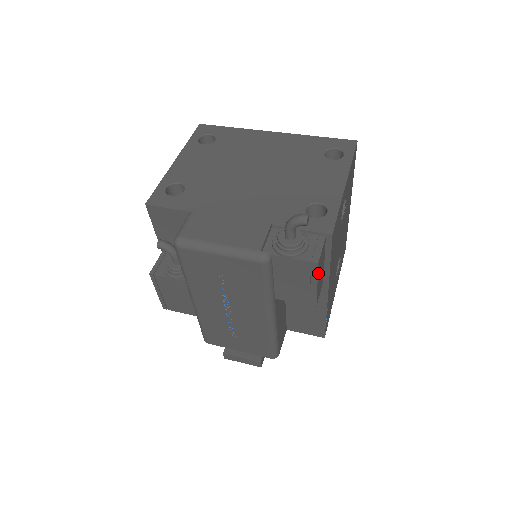
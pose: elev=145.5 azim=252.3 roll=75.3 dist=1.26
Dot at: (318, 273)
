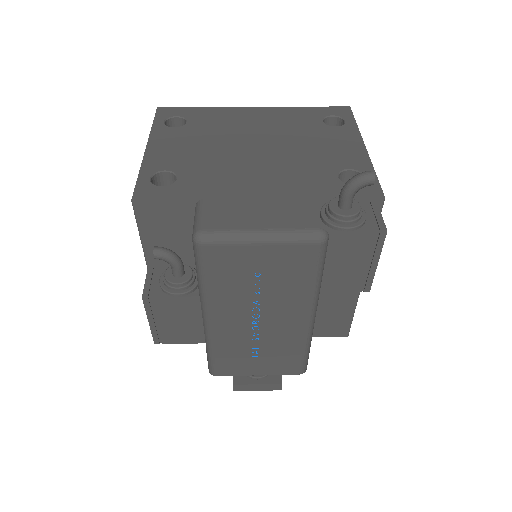
Dot at: (381, 246)
